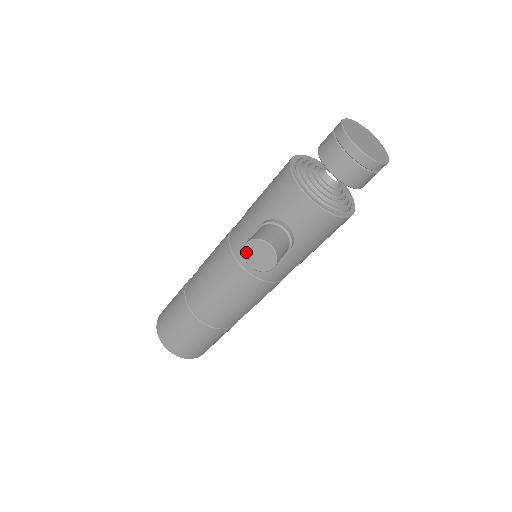
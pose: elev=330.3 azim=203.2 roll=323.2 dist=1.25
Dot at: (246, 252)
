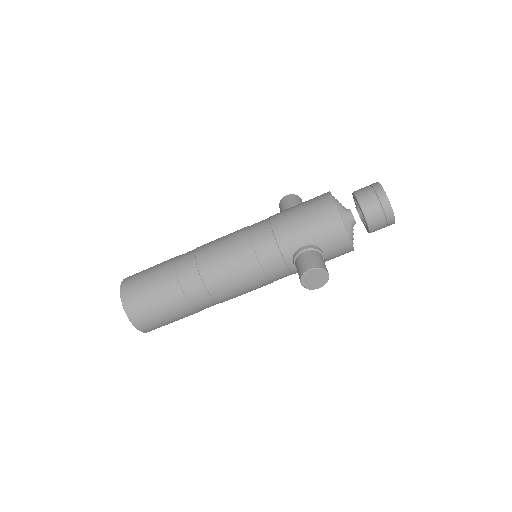
Dot at: (306, 275)
